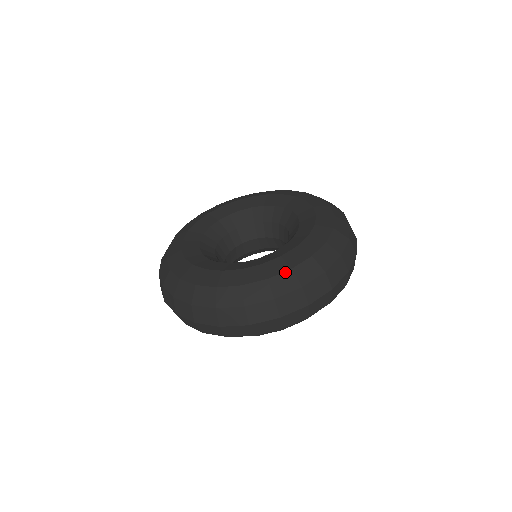
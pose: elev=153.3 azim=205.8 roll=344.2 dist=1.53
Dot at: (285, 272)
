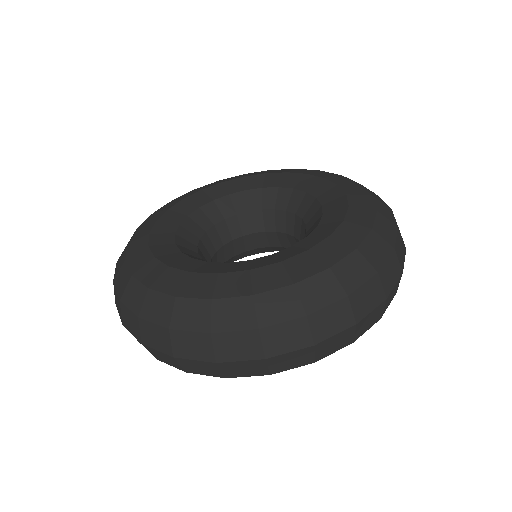
Dot at: (350, 254)
